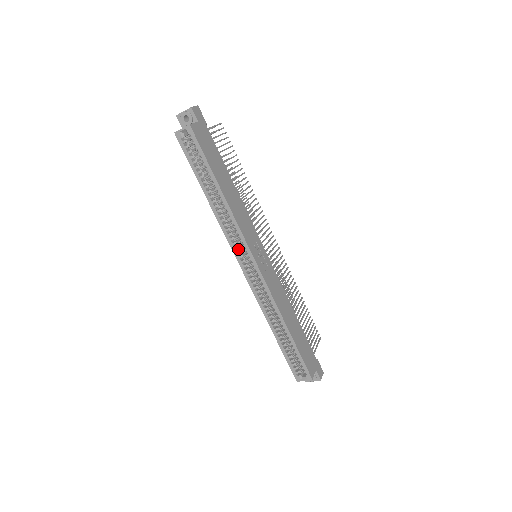
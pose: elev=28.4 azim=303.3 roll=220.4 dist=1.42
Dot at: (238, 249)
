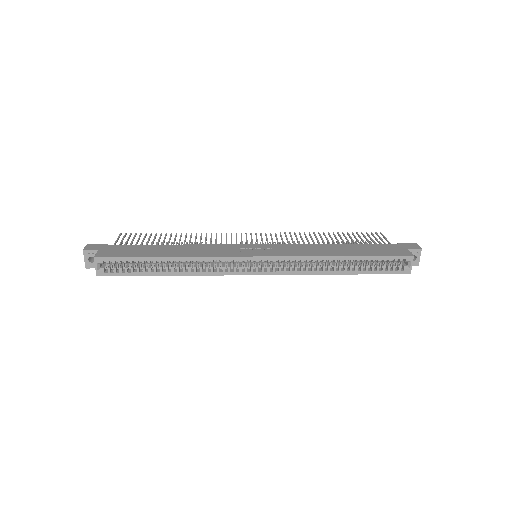
Dot at: (238, 269)
